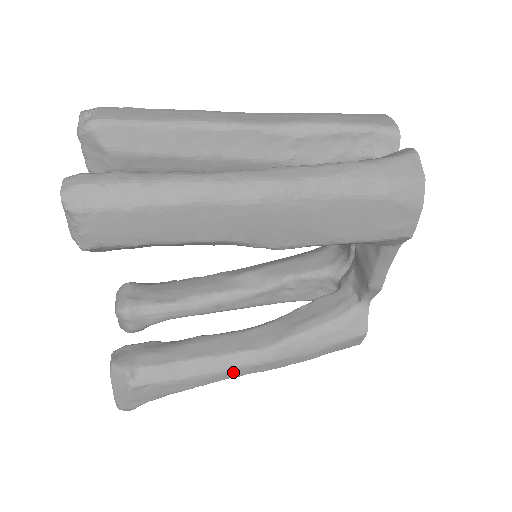
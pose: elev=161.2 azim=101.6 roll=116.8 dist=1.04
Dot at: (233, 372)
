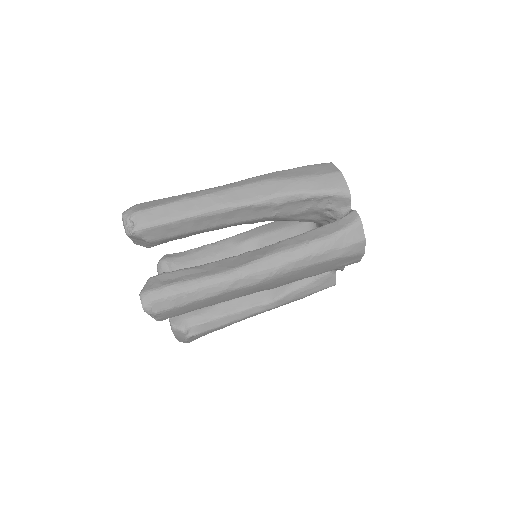
Dot at: (250, 316)
